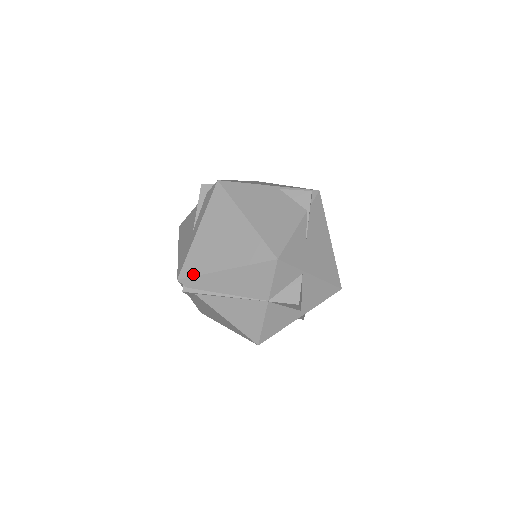
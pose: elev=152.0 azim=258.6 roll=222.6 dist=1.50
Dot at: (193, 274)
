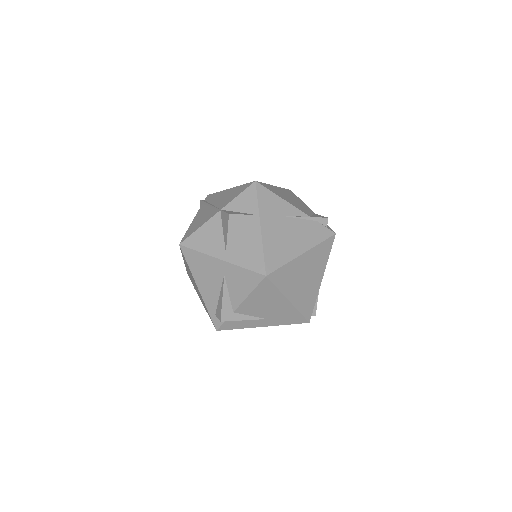
Dot at: occluded
